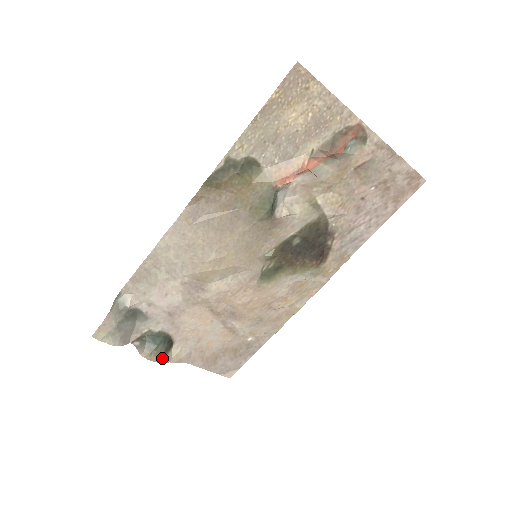
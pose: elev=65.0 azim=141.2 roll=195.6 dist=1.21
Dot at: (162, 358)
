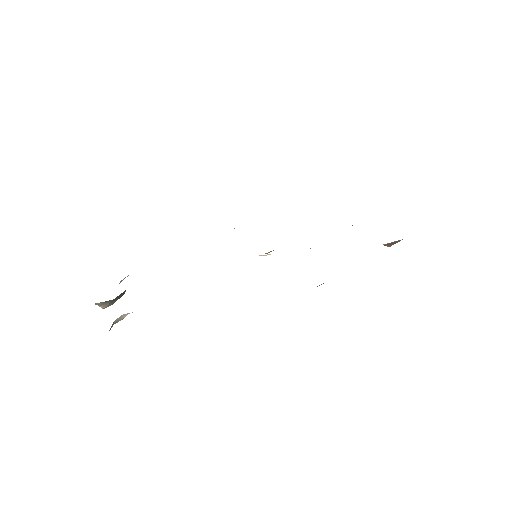
Dot at: occluded
